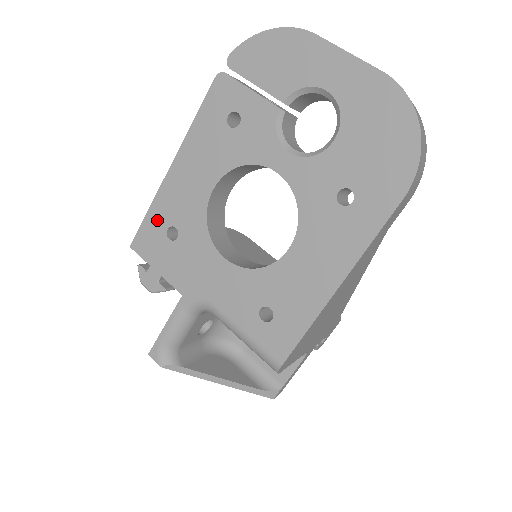
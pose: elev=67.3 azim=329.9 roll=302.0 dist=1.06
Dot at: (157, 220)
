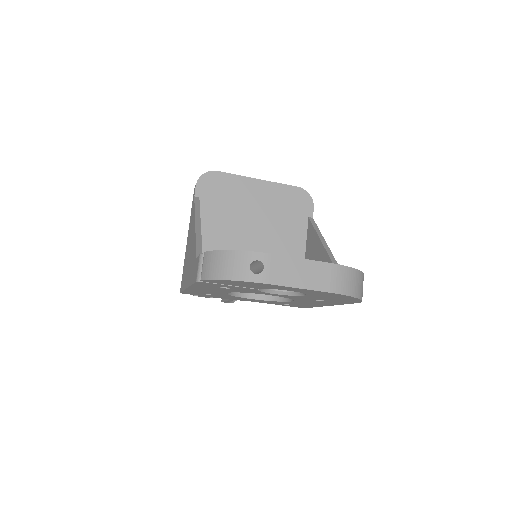
Dot at: occluded
